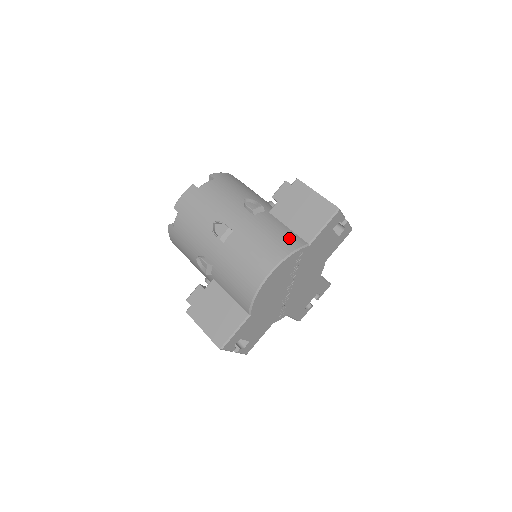
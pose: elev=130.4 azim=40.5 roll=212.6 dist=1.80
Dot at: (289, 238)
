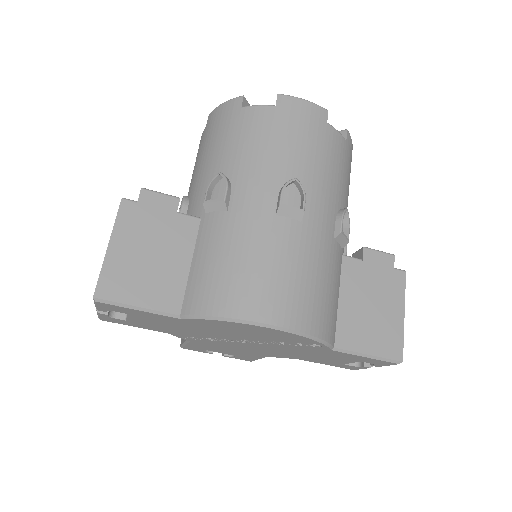
Dot at: (332, 316)
